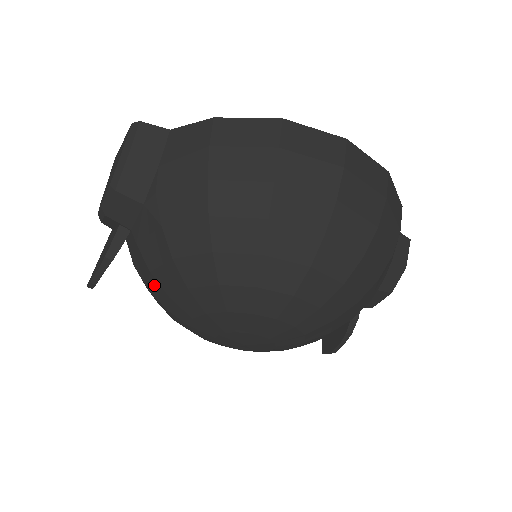
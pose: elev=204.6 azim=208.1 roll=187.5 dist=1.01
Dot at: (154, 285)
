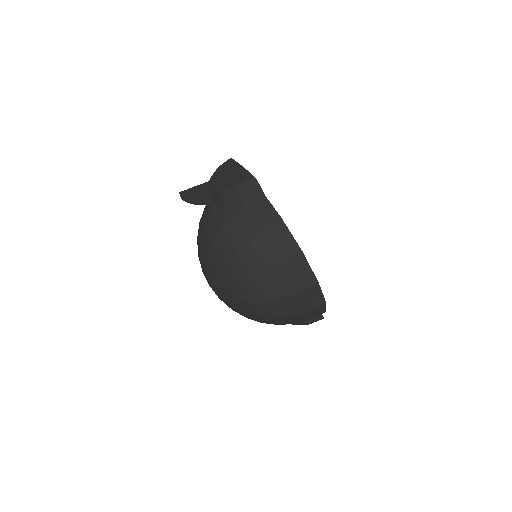
Dot at: (201, 231)
